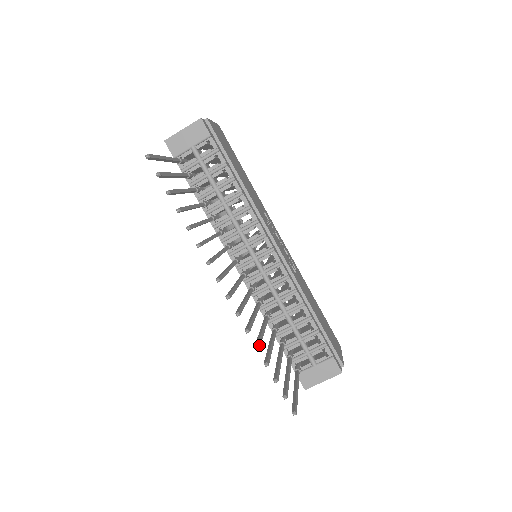
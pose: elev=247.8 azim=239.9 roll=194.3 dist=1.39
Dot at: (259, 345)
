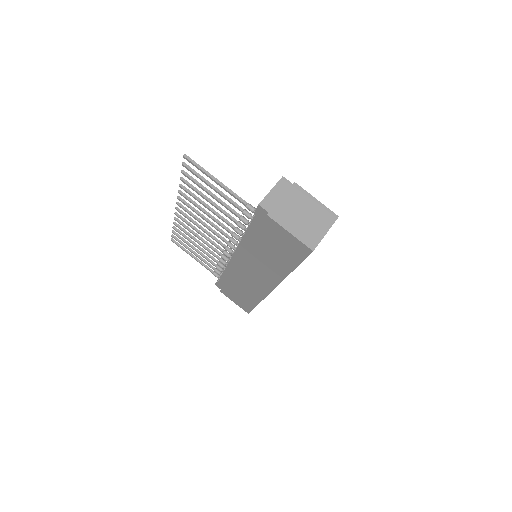
Dot at: (184, 187)
